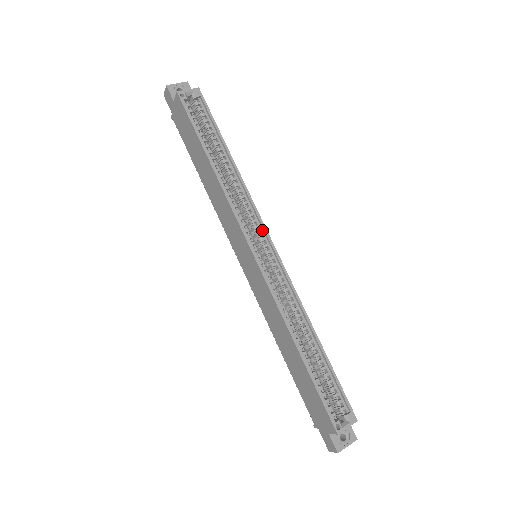
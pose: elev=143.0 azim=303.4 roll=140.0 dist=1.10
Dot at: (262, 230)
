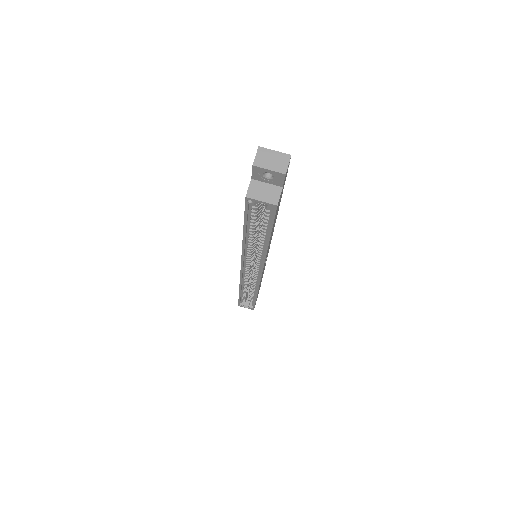
Dot at: (260, 267)
